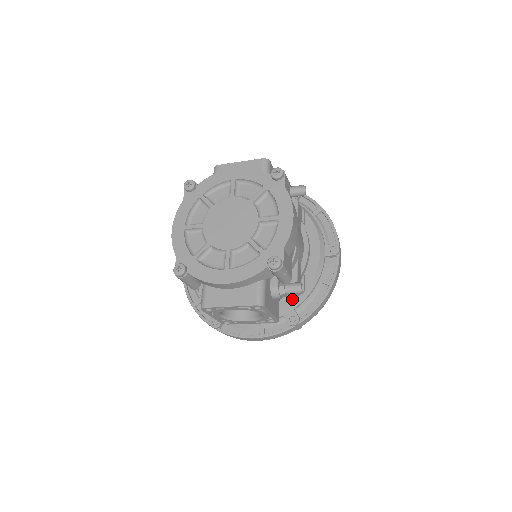
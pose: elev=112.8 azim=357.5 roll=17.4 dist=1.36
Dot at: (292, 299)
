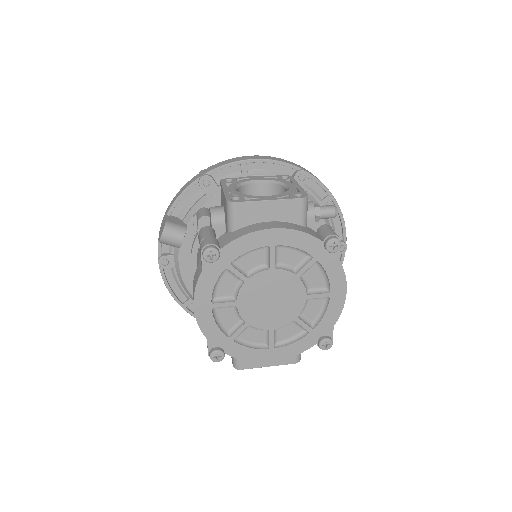
Dot at: occluded
